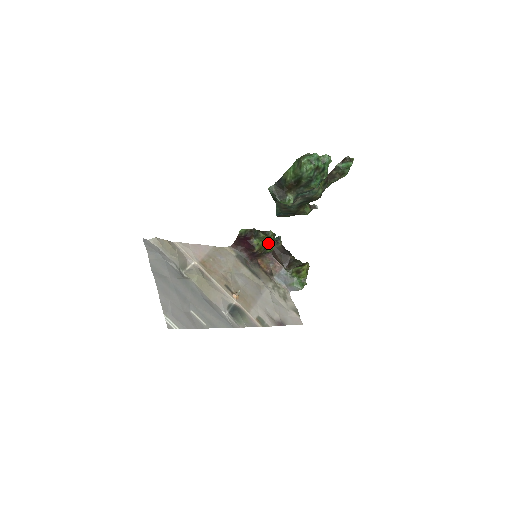
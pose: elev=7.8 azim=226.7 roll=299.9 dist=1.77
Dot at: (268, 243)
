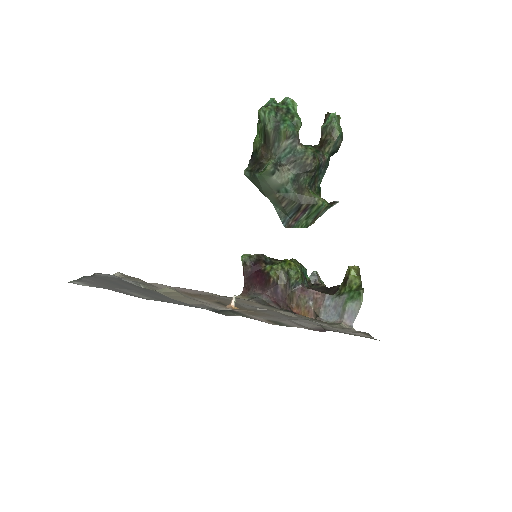
Dot at: (287, 264)
